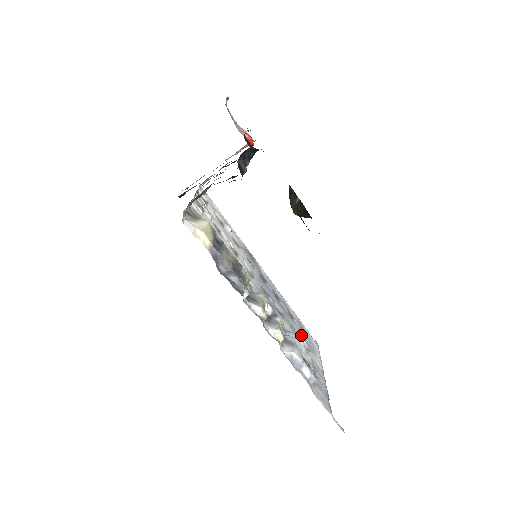
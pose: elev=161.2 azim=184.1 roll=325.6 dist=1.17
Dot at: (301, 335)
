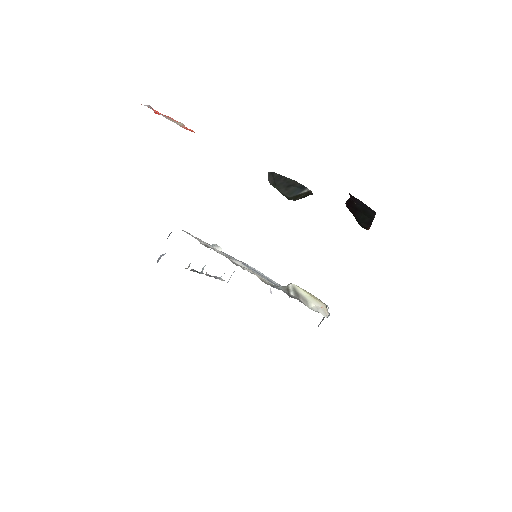
Dot at: occluded
